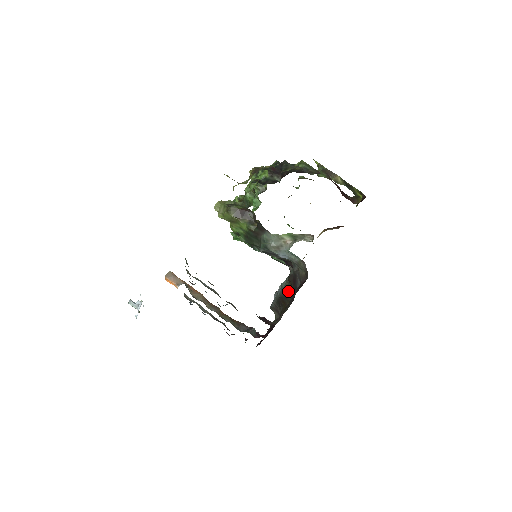
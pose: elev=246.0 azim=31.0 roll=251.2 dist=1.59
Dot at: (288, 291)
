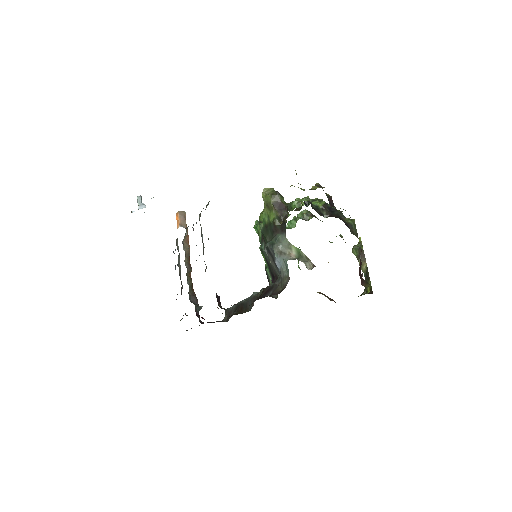
Dot at: (254, 300)
